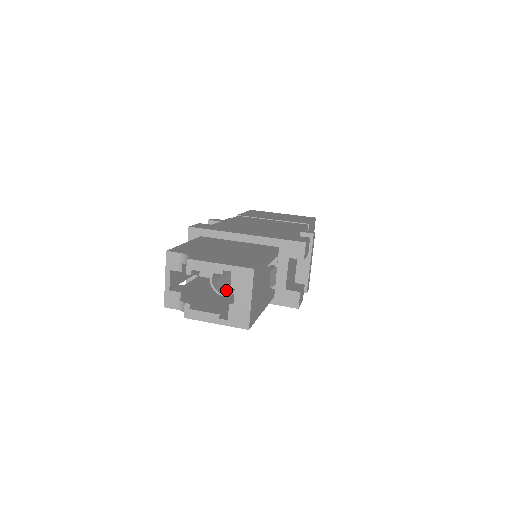
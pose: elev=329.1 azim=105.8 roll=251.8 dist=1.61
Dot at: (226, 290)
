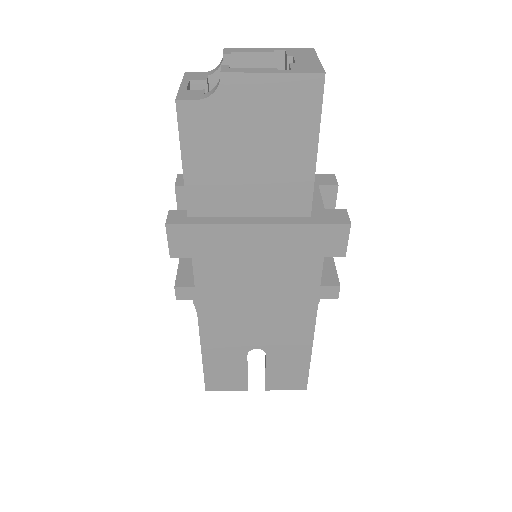
Dot at: occluded
